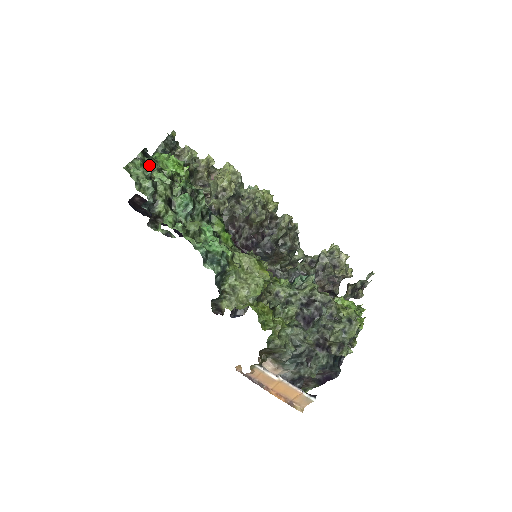
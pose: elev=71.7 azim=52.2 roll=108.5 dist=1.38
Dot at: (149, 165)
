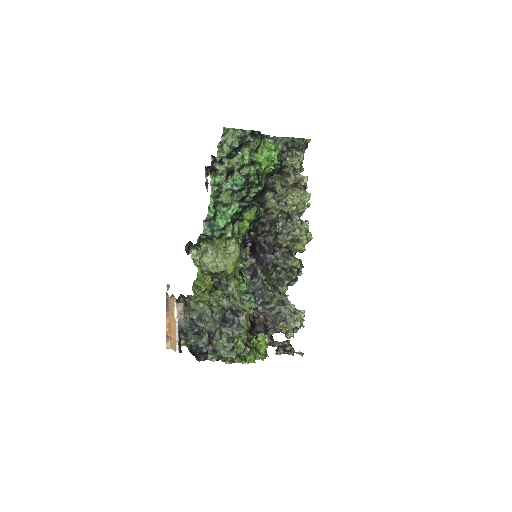
Dot at: (249, 141)
